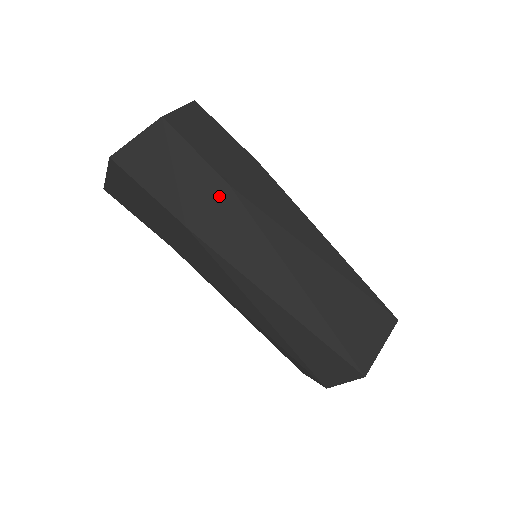
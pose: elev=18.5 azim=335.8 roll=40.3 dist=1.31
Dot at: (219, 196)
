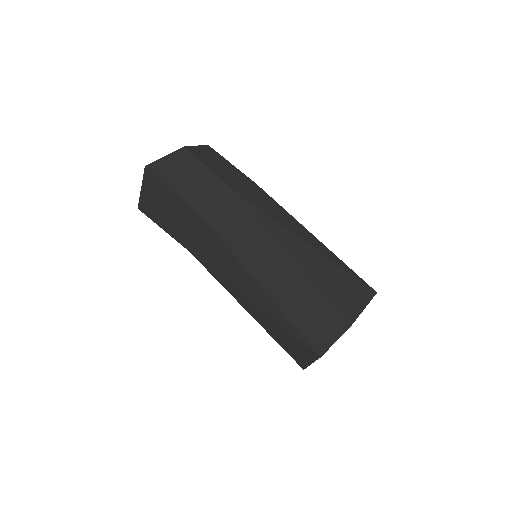
Dot at: (224, 195)
